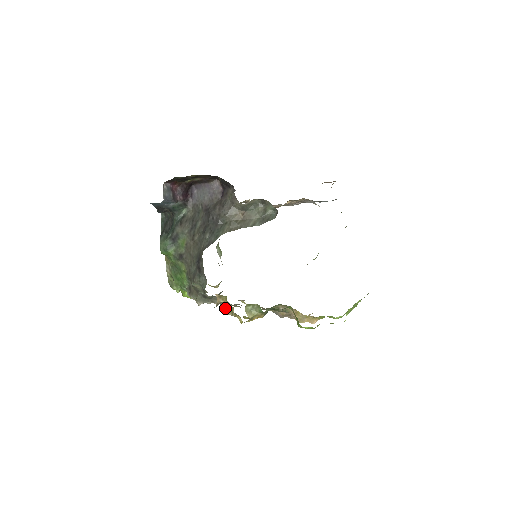
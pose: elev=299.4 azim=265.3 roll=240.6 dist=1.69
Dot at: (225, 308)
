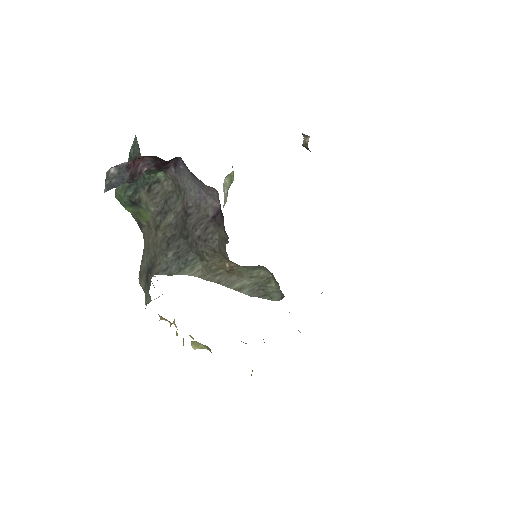
Dot at: occluded
